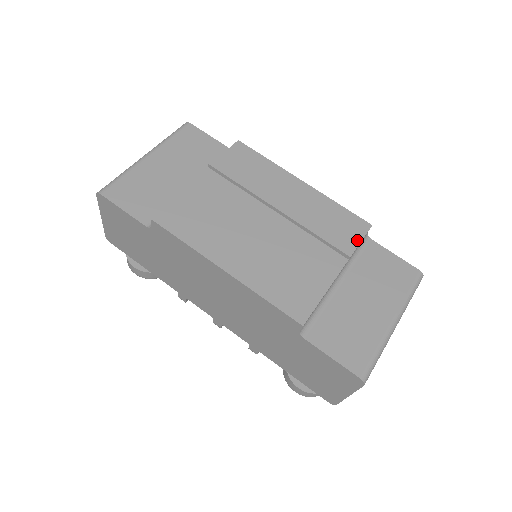
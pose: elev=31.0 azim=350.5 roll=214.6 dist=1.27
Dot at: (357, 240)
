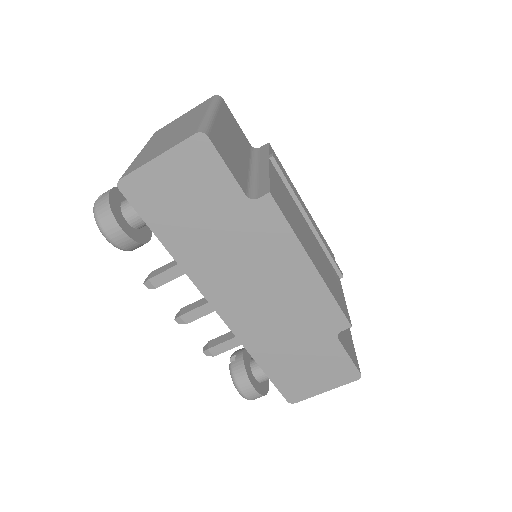
Dot at: occluded
